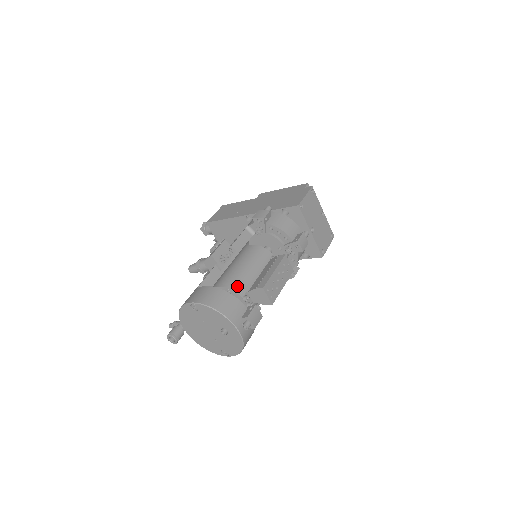
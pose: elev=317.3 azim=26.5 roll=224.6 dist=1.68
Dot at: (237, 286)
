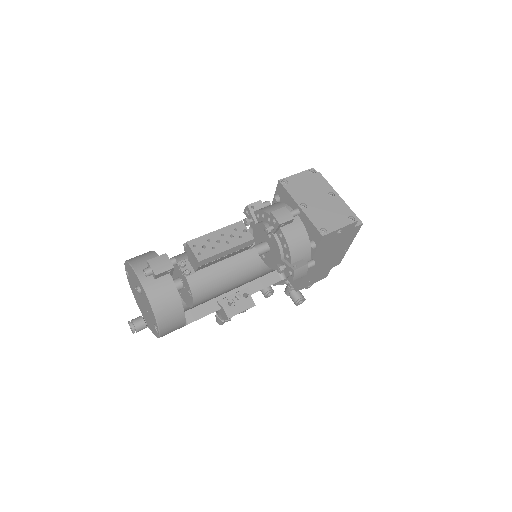
Dot at: (179, 255)
